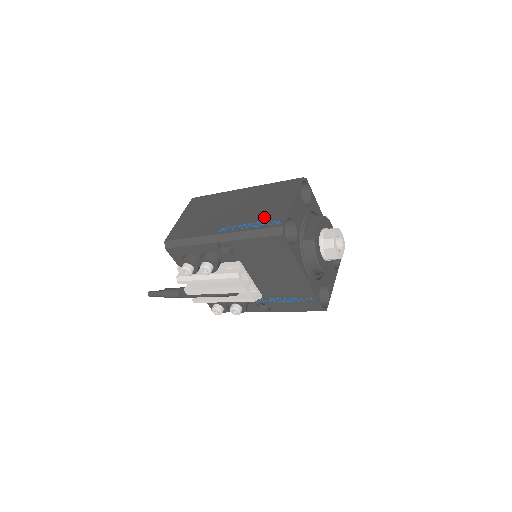
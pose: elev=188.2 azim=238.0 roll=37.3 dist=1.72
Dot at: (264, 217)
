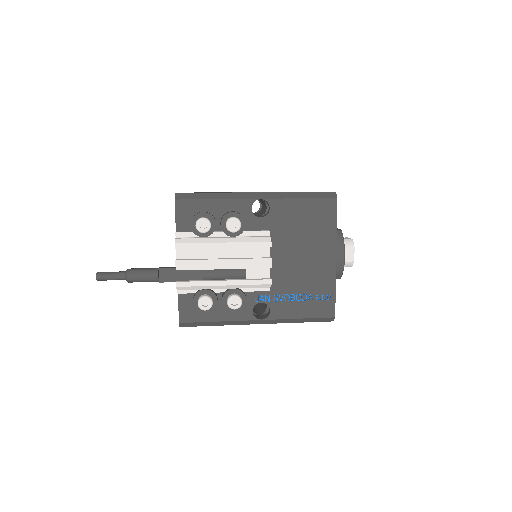
Dot at: occluded
